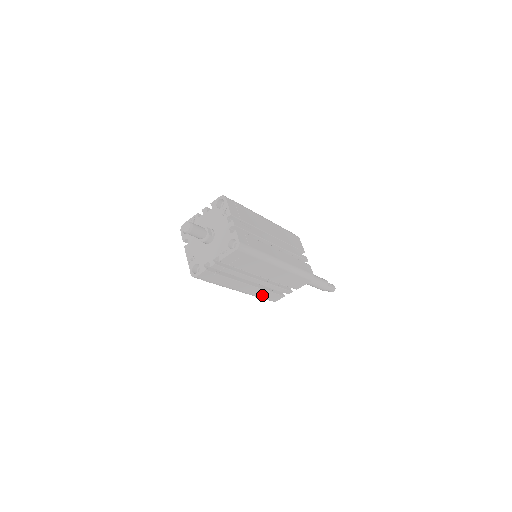
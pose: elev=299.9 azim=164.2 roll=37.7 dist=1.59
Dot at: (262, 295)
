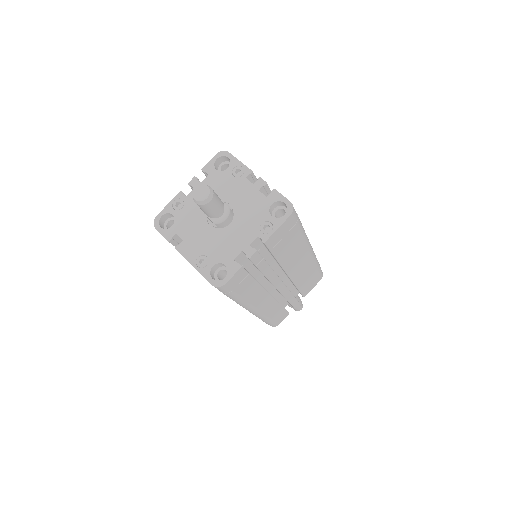
Dot at: (272, 314)
